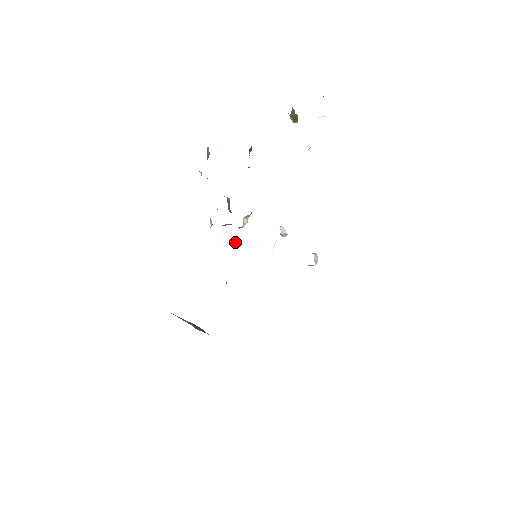
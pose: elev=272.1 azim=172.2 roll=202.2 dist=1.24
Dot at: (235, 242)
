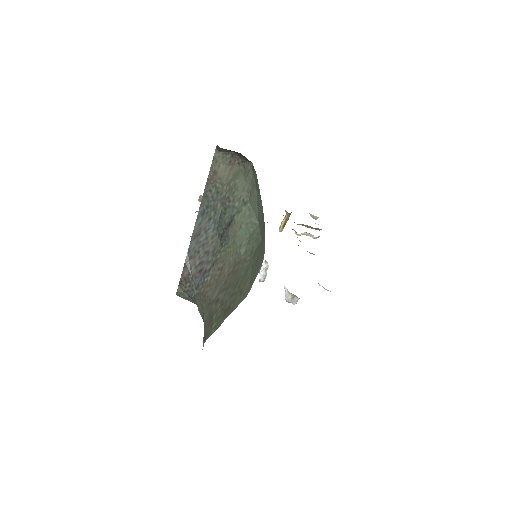
Dot at: occluded
